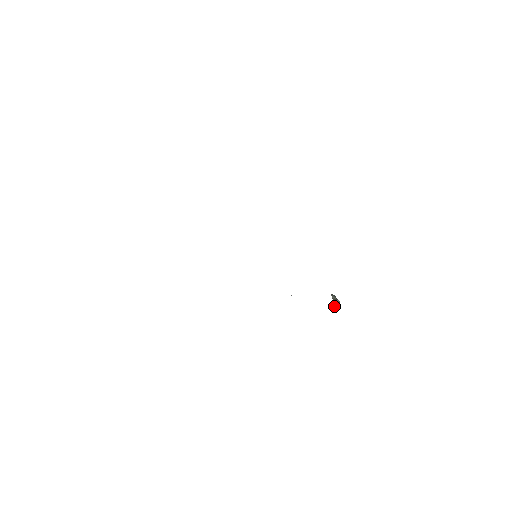
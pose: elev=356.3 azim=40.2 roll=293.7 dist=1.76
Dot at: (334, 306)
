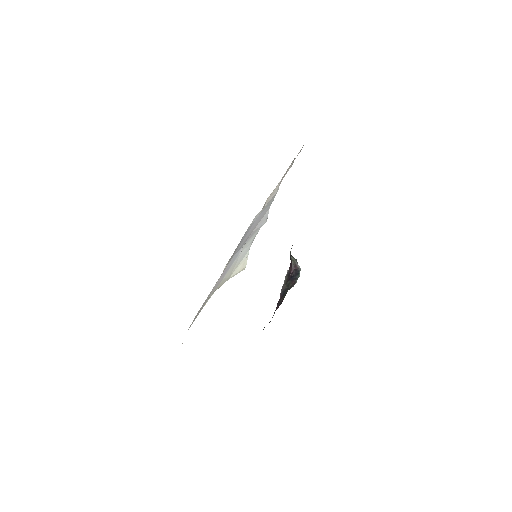
Dot at: (293, 270)
